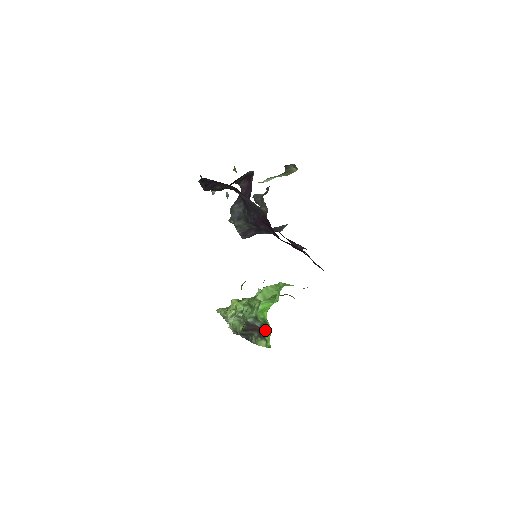
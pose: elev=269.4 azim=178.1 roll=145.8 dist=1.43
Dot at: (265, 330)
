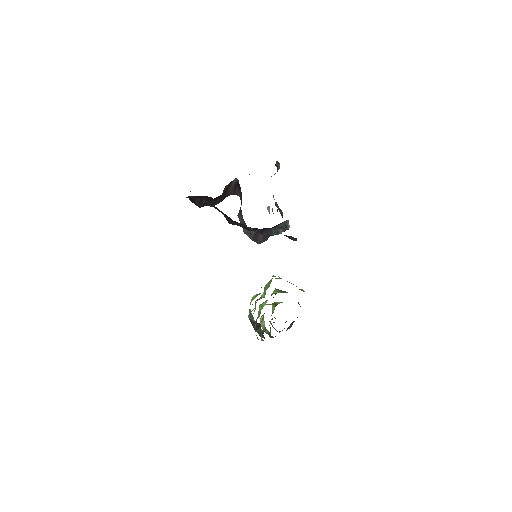
Dot at: occluded
